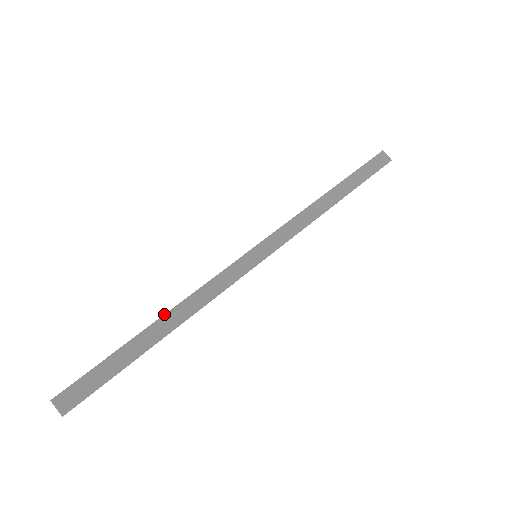
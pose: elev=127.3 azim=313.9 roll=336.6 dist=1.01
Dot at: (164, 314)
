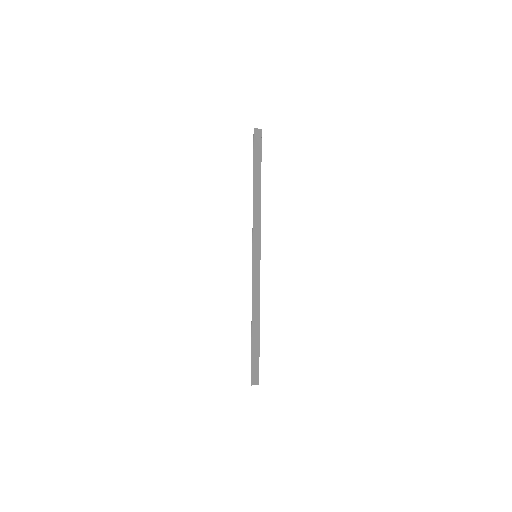
Dot at: occluded
